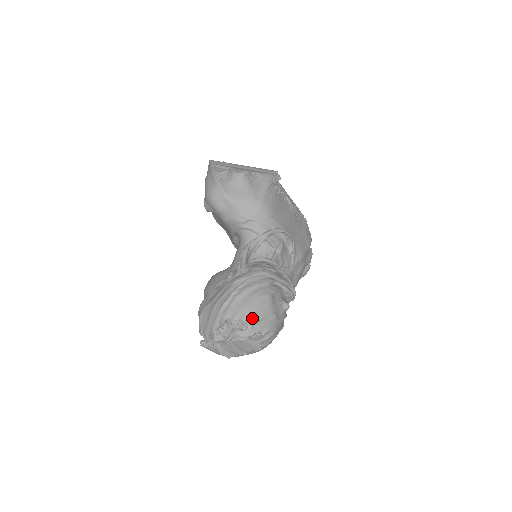
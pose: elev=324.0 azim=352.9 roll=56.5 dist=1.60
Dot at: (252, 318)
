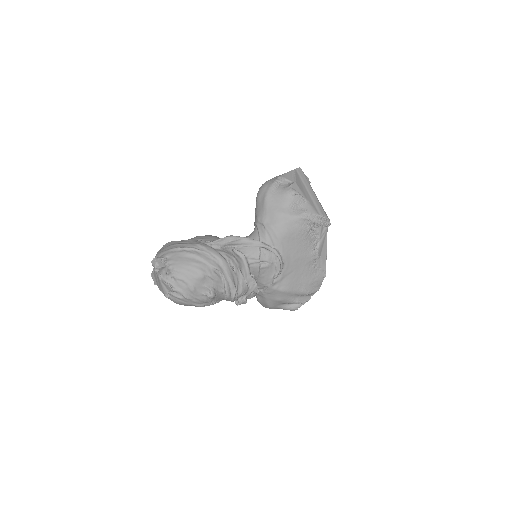
Dot at: (176, 272)
